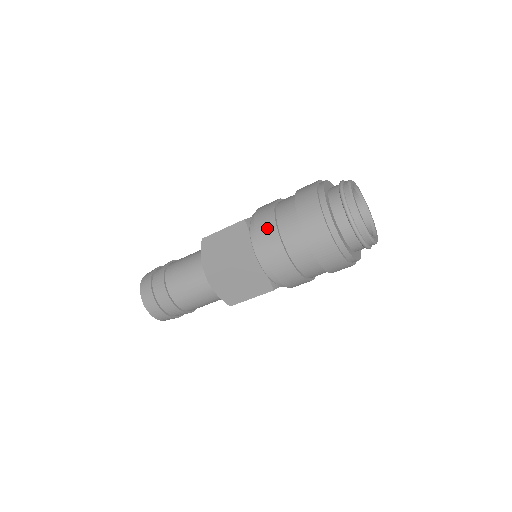
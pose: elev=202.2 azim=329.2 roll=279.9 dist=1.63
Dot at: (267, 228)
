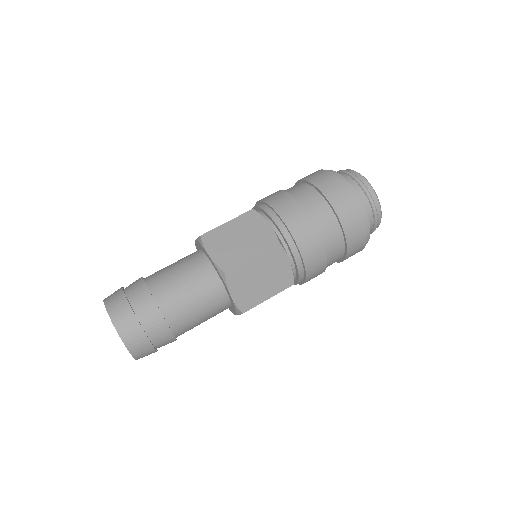
Dot at: (316, 255)
